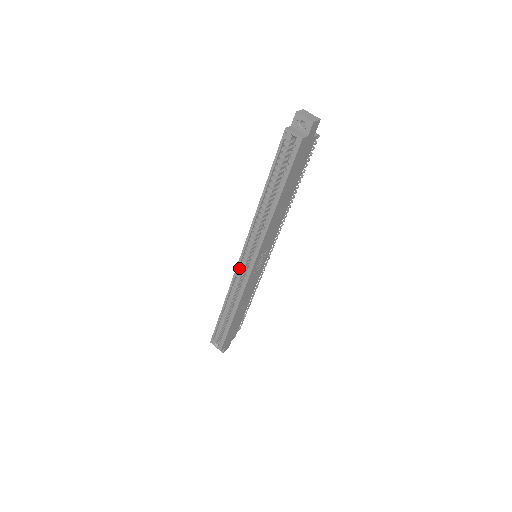
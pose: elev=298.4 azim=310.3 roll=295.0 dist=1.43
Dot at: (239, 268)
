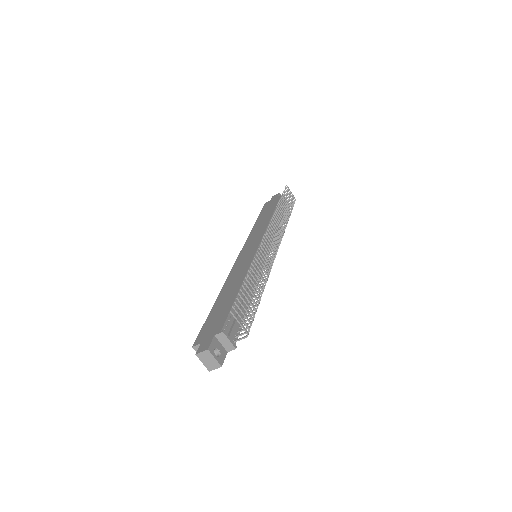
Dot at: occluded
